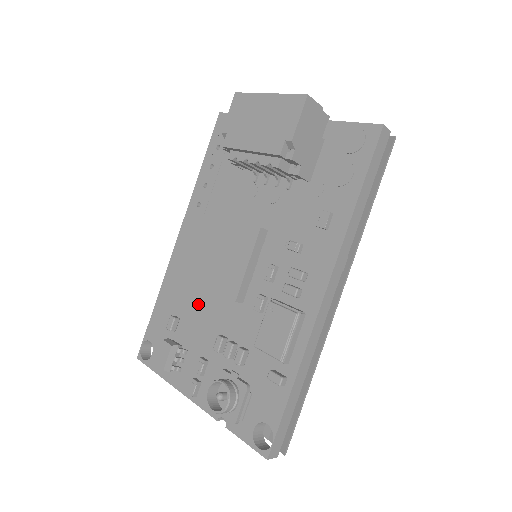
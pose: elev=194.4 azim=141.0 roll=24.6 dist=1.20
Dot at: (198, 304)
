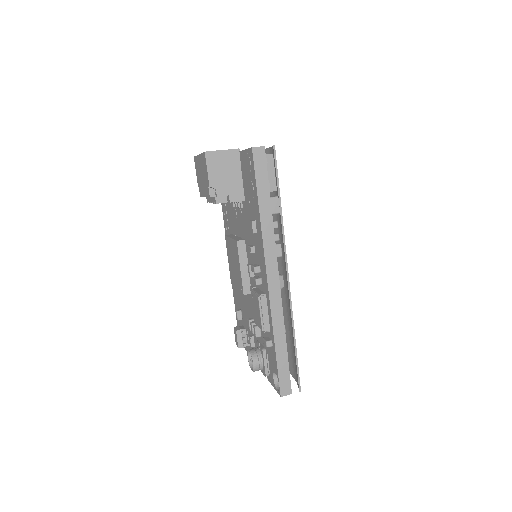
Dot at: (243, 299)
